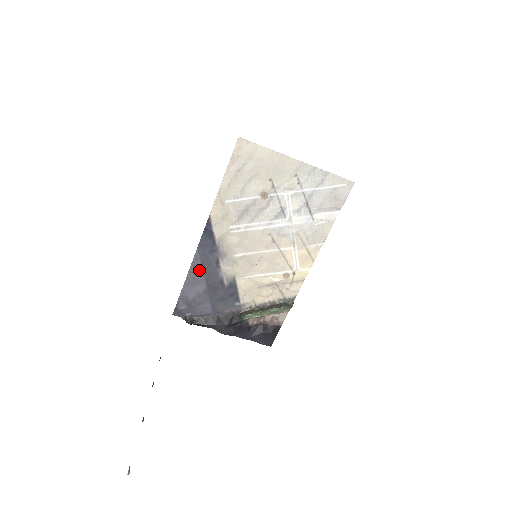
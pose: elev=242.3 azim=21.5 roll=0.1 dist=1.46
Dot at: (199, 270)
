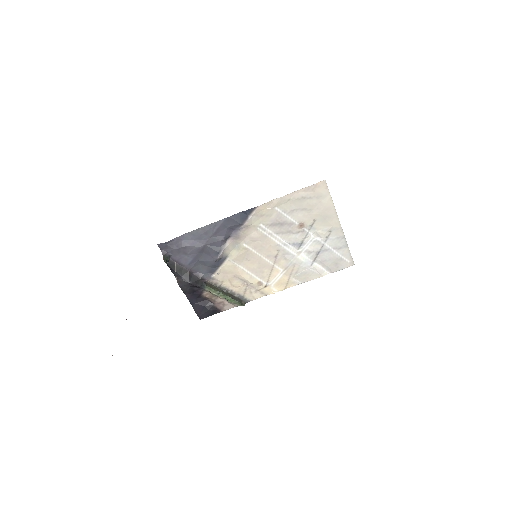
Dot at: (210, 232)
